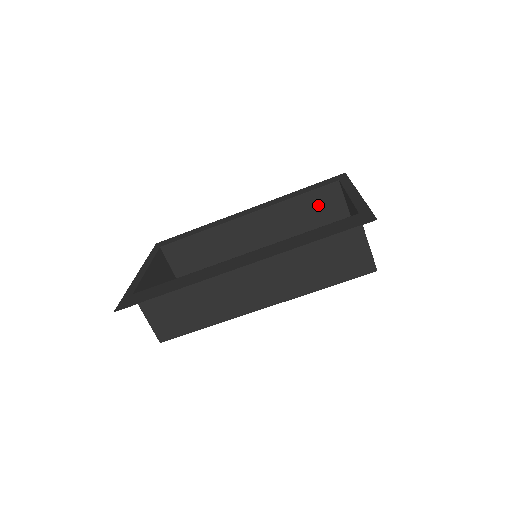
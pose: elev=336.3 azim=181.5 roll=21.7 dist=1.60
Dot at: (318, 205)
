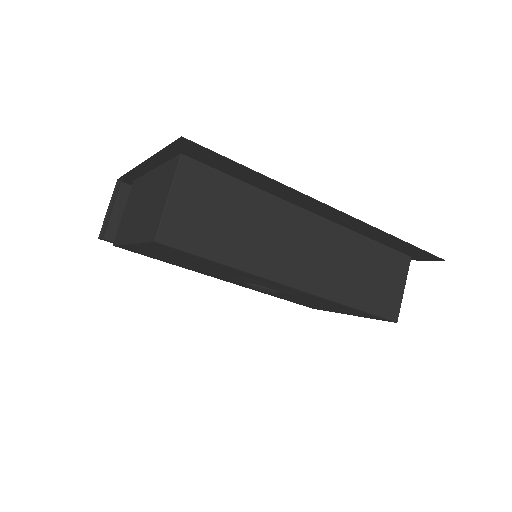
Dot at: occluded
